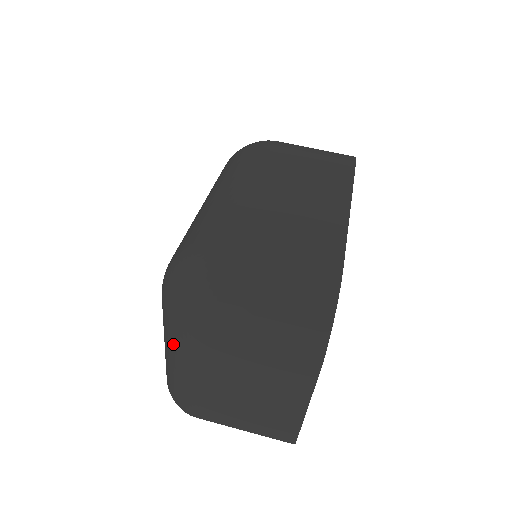
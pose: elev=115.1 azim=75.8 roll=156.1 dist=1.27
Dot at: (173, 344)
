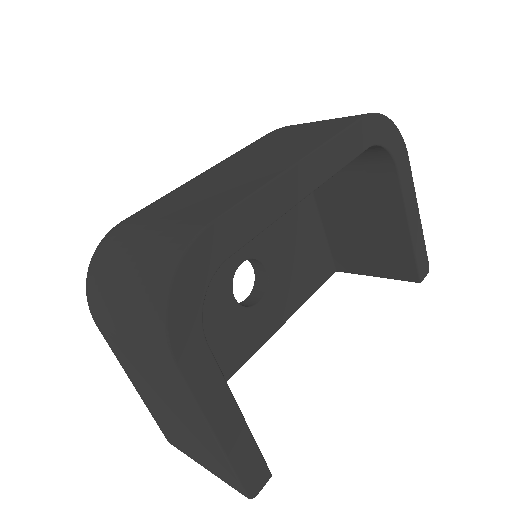
Dot at: occluded
